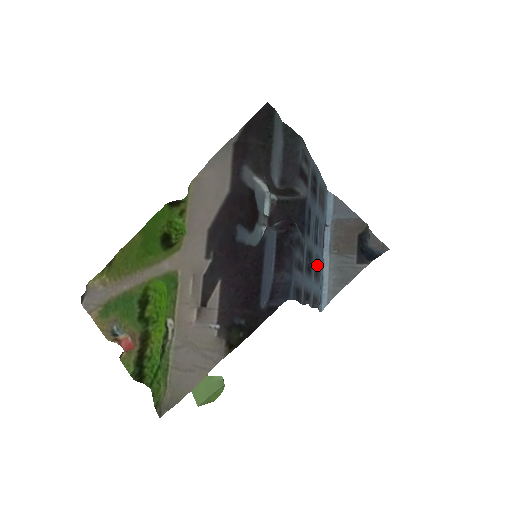
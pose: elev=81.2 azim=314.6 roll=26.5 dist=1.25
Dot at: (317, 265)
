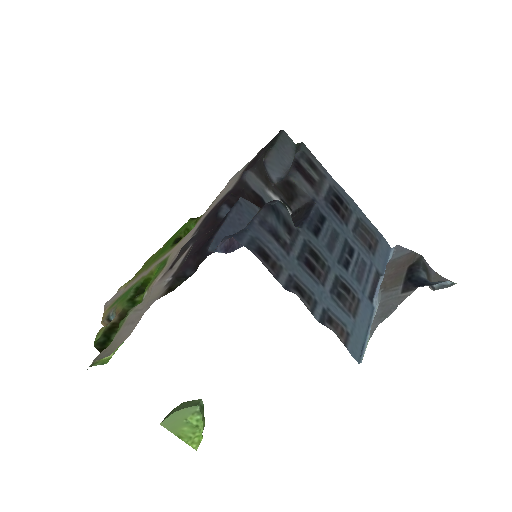
Dot at: (342, 287)
